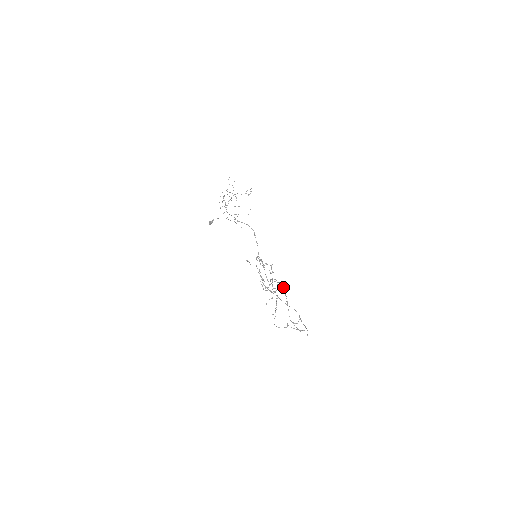
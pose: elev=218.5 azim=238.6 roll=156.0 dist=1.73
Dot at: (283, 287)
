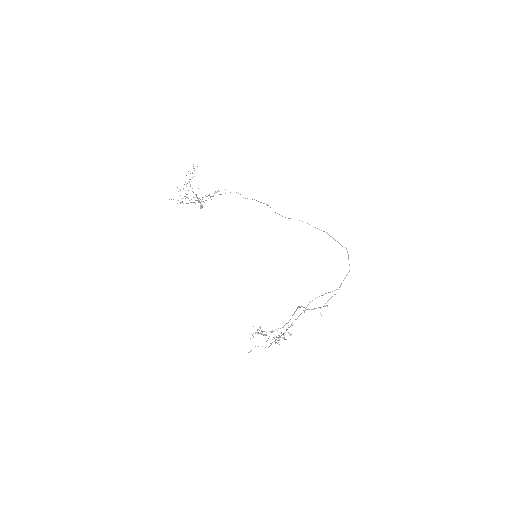
Dot at: occluded
